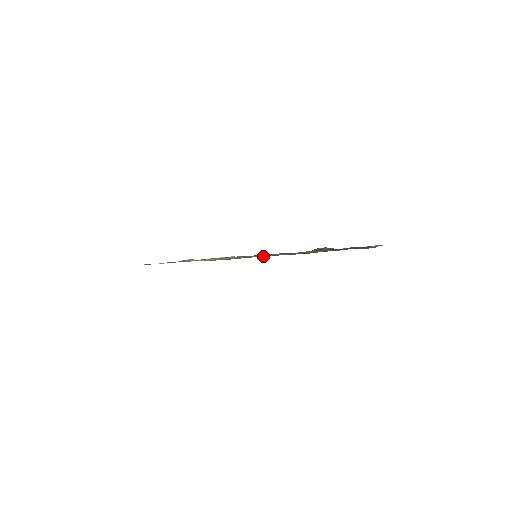
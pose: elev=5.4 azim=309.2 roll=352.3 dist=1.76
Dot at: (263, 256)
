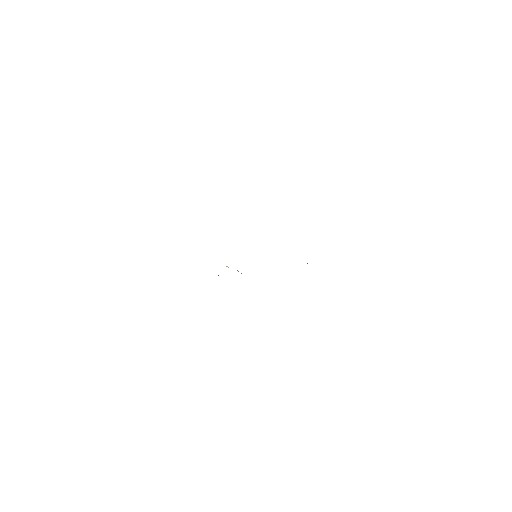
Dot at: occluded
